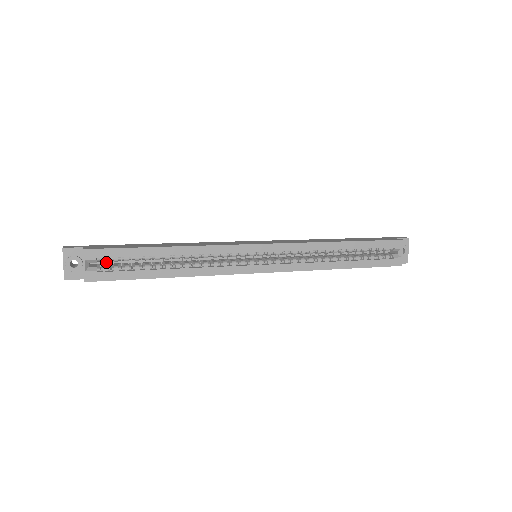
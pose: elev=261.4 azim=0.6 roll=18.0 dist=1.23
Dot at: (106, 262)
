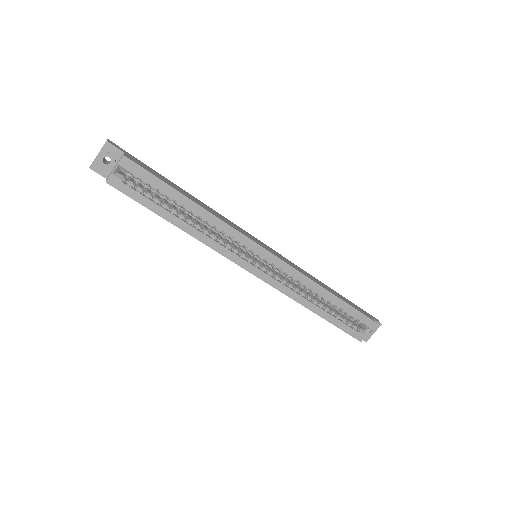
Dot at: occluded
